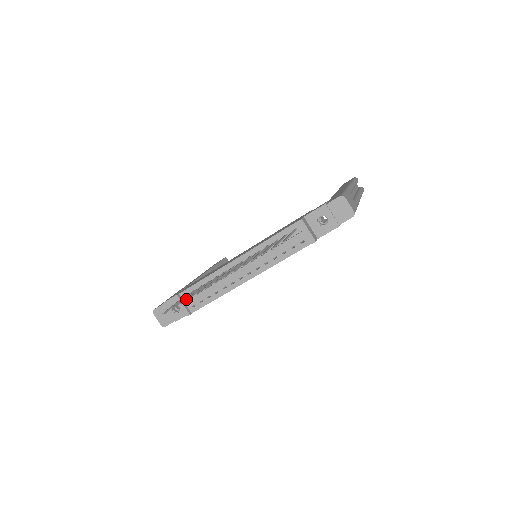
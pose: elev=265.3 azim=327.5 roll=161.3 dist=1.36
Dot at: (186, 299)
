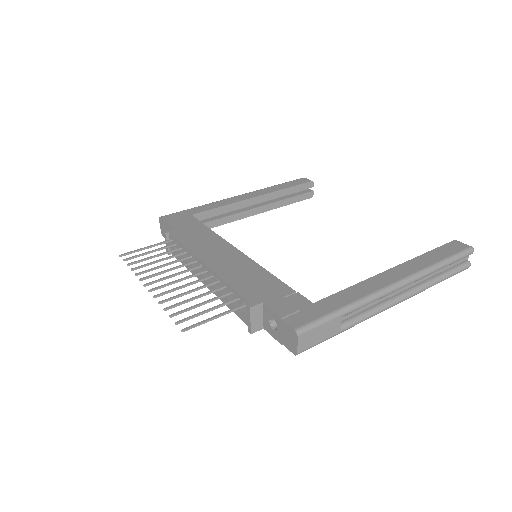
Dot at: (142, 261)
